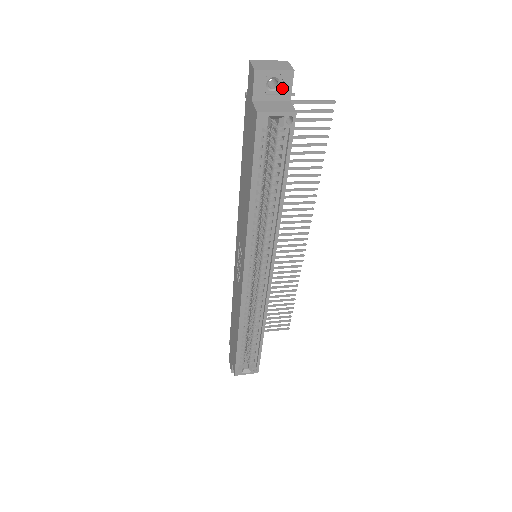
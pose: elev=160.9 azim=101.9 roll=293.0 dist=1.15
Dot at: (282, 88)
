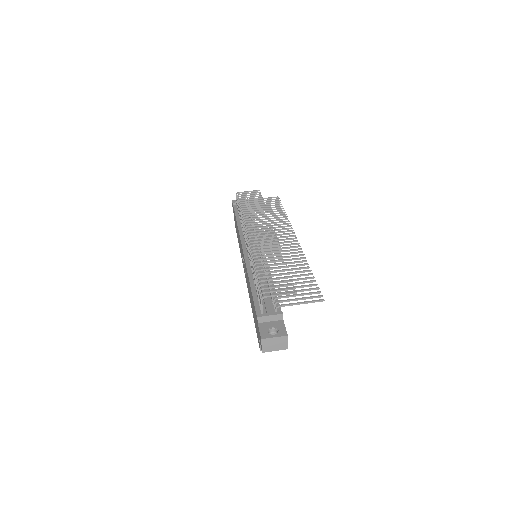
Dot at: occluded
